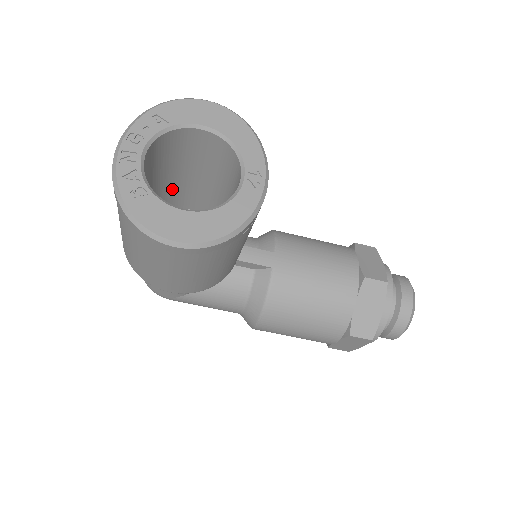
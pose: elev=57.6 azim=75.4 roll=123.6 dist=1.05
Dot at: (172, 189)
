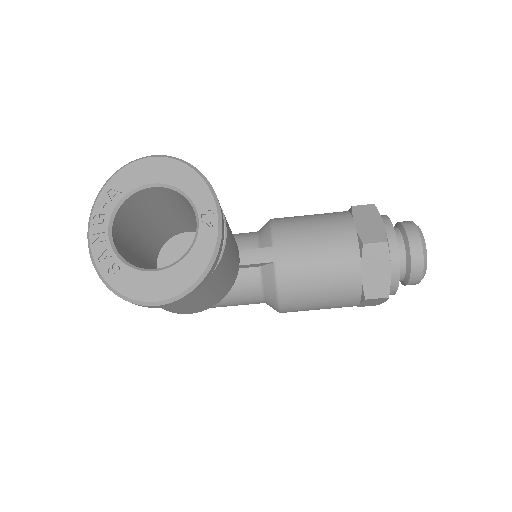
Dot at: (160, 227)
